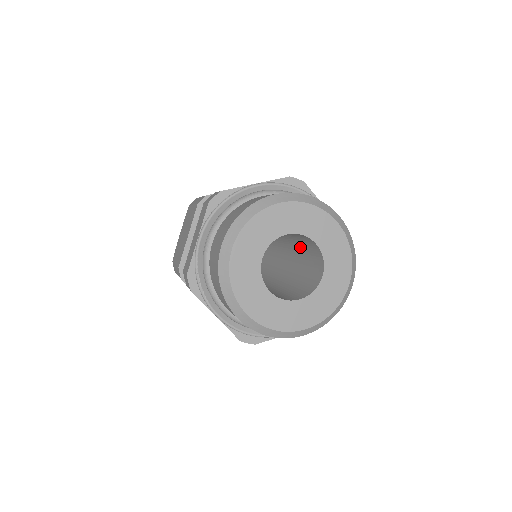
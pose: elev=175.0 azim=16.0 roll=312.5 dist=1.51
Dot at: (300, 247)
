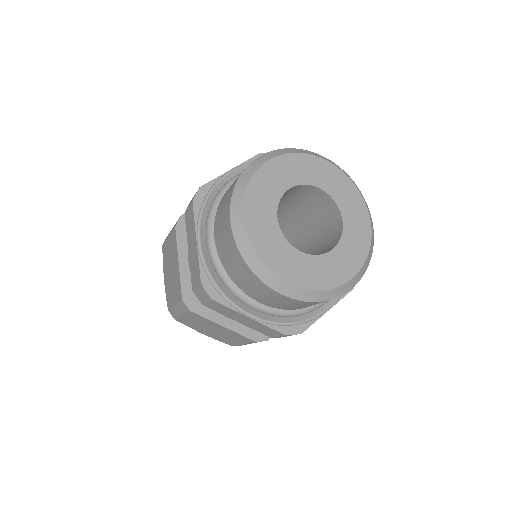
Dot at: (301, 214)
